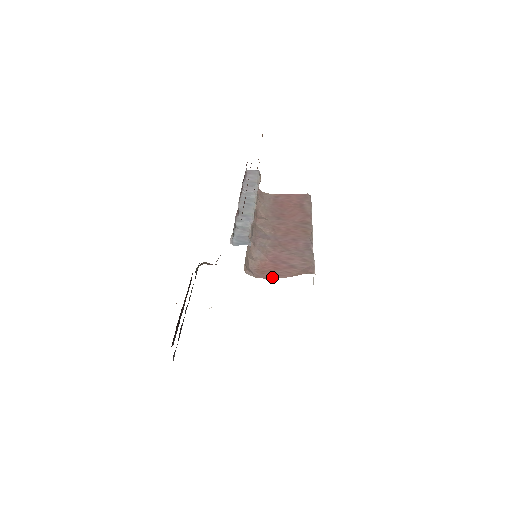
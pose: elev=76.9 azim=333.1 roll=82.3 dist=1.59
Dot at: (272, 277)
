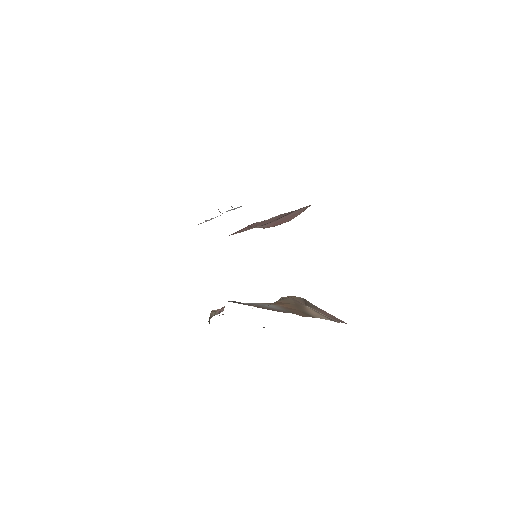
Dot at: occluded
